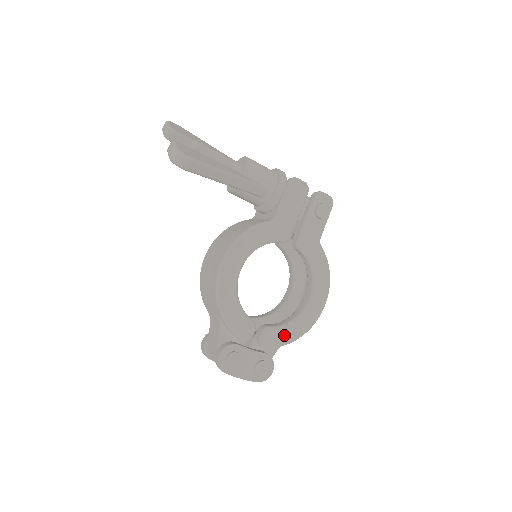
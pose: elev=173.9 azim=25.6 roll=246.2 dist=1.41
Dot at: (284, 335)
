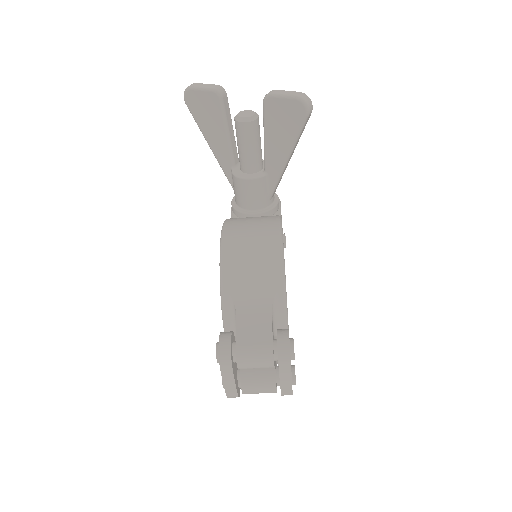
Dot at: occluded
